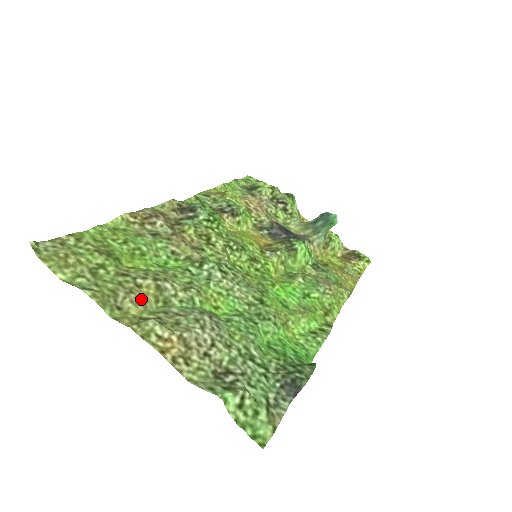
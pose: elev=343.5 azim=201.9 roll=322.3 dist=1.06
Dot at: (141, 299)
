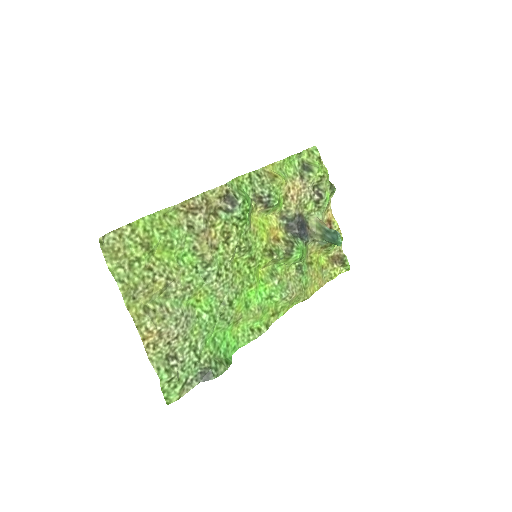
Dot at: (151, 293)
